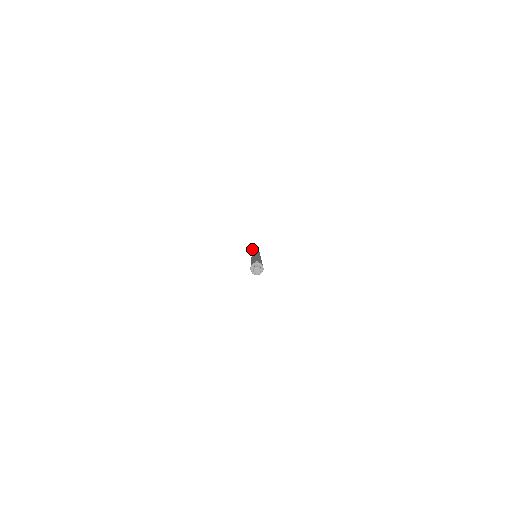
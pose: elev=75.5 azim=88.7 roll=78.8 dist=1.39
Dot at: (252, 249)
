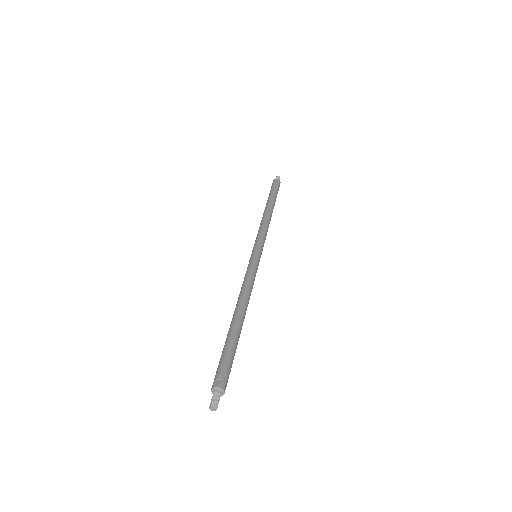
Dot at: (267, 200)
